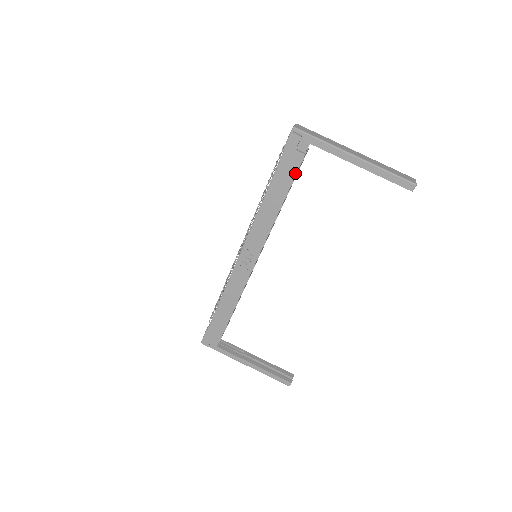
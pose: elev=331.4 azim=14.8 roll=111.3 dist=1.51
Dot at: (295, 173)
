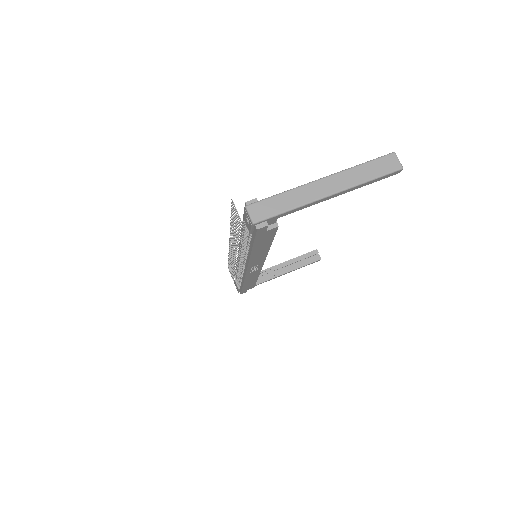
Dot at: (274, 235)
